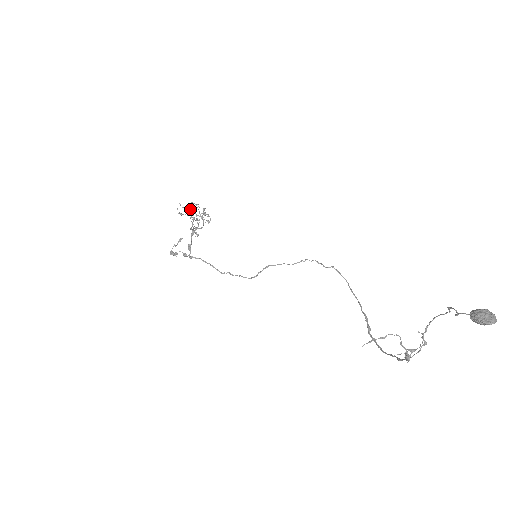
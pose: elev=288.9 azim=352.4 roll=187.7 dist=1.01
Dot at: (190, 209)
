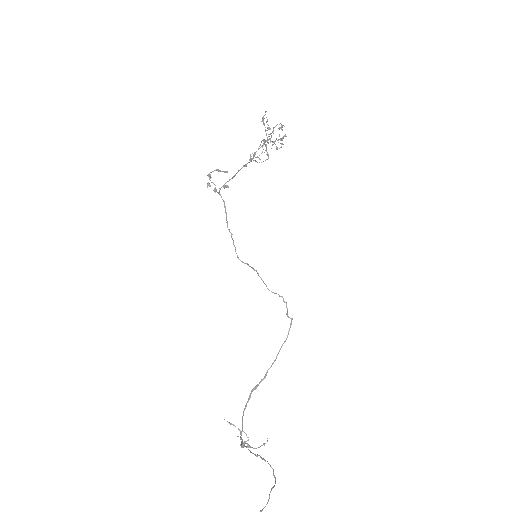
Dot at: occluded
